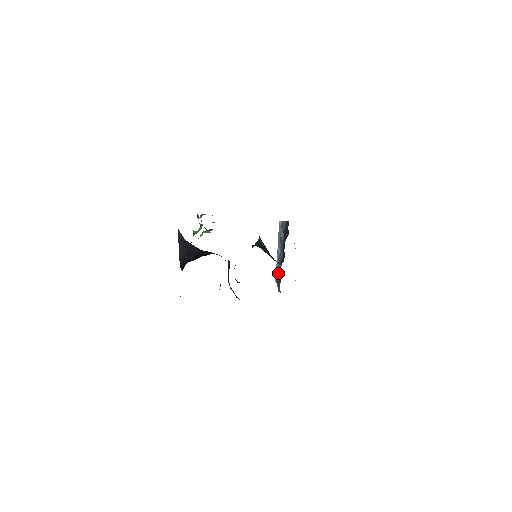
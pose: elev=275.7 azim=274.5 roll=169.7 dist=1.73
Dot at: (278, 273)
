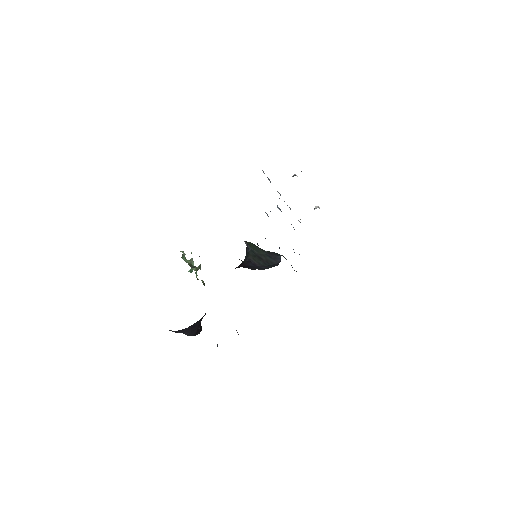
Dot at: occluded
